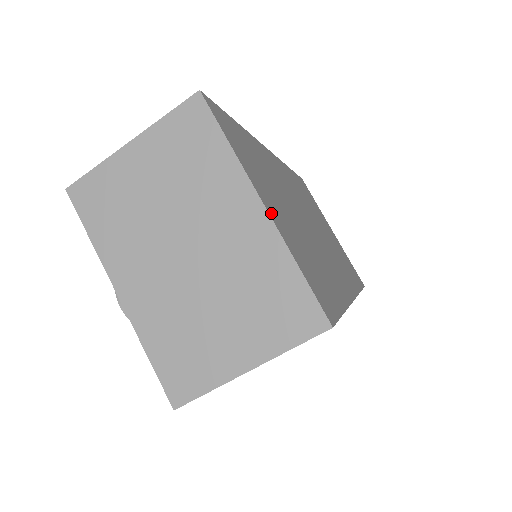
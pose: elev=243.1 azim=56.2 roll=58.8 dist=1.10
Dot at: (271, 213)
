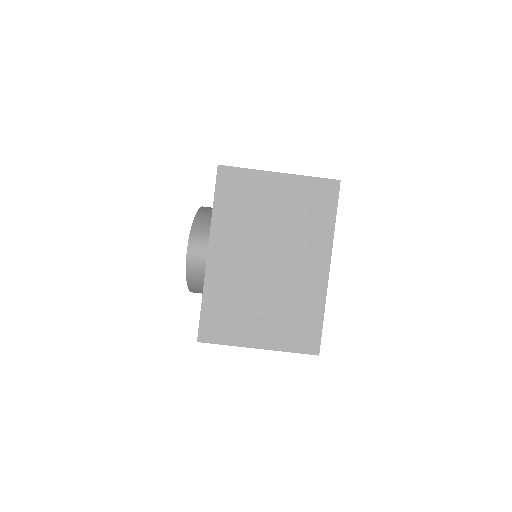
Dot at: (328, 274)
